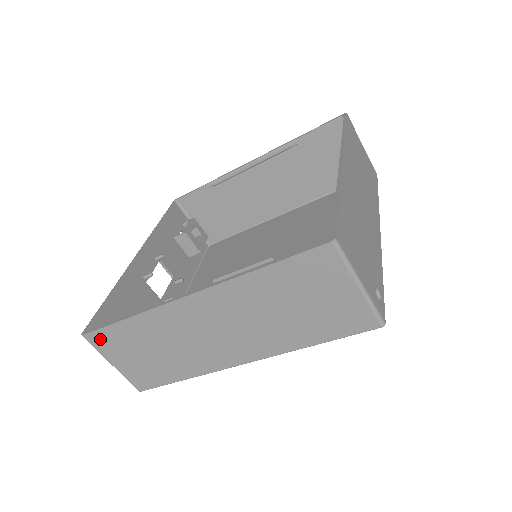
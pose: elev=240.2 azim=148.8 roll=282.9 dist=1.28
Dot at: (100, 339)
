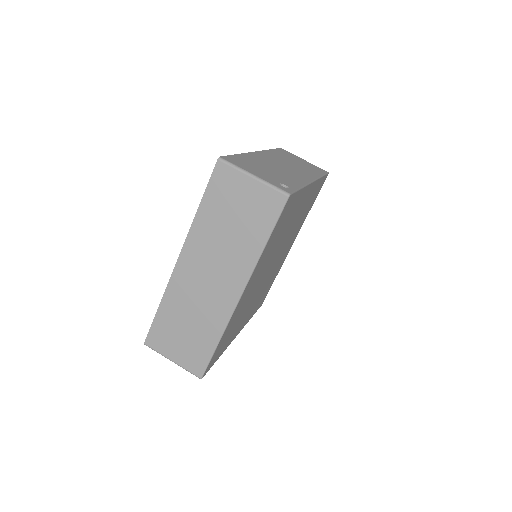
Dot at: (154, 339)
